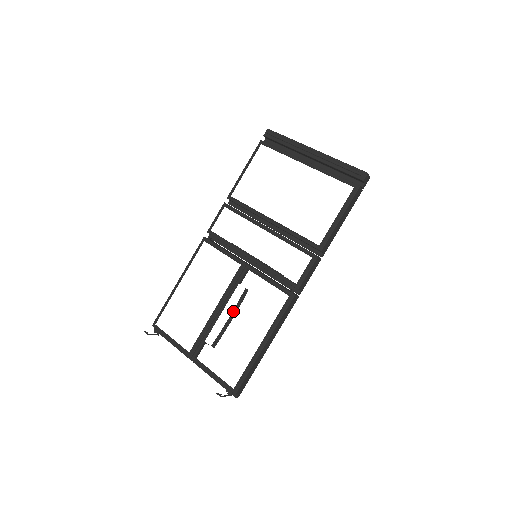
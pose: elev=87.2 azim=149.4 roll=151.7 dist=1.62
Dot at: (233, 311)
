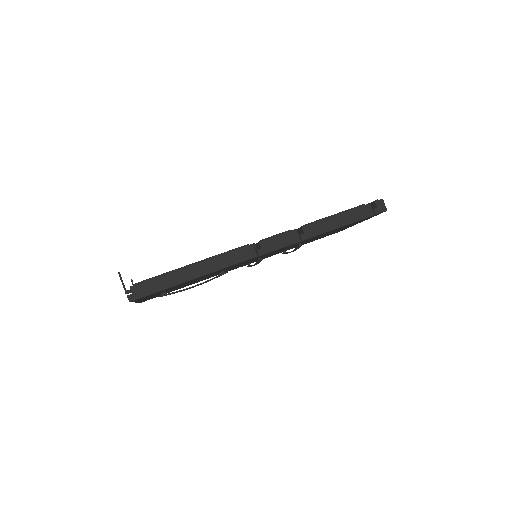
Dot at: (202, 283)
